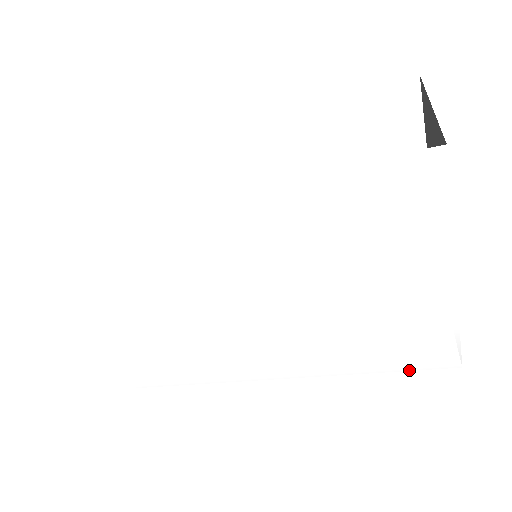
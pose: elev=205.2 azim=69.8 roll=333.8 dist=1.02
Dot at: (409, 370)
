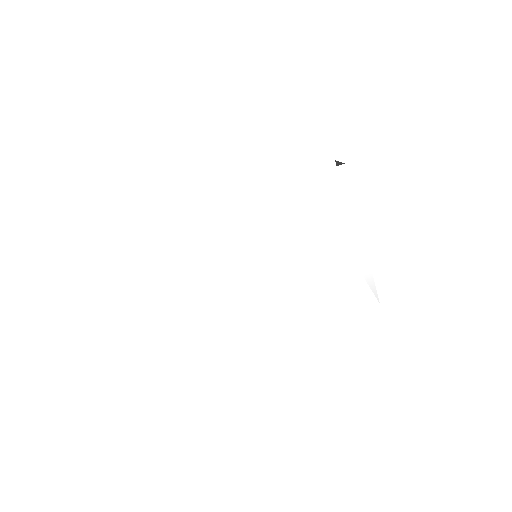
Dot at: occluded
